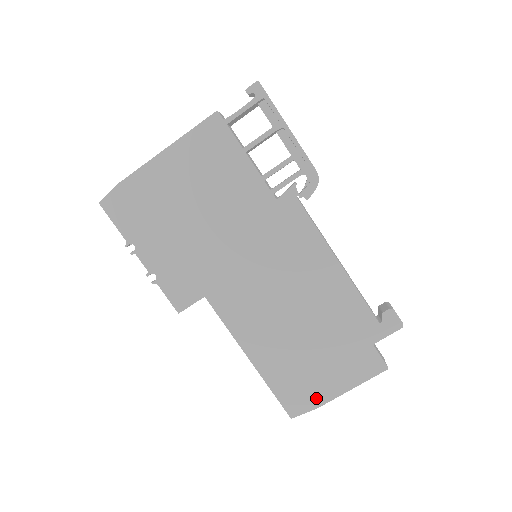
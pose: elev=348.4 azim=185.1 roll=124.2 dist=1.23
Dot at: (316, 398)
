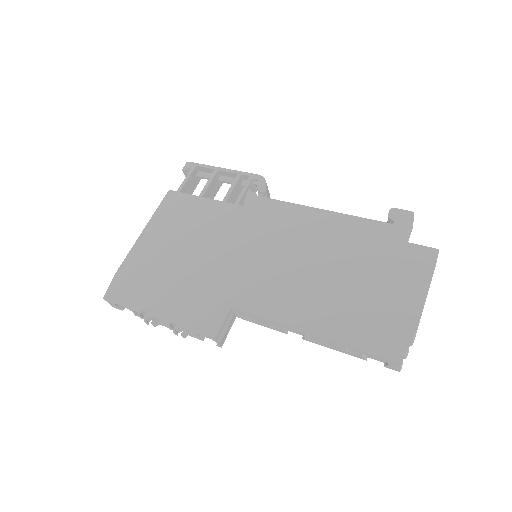
Dot at: (404, 323)
